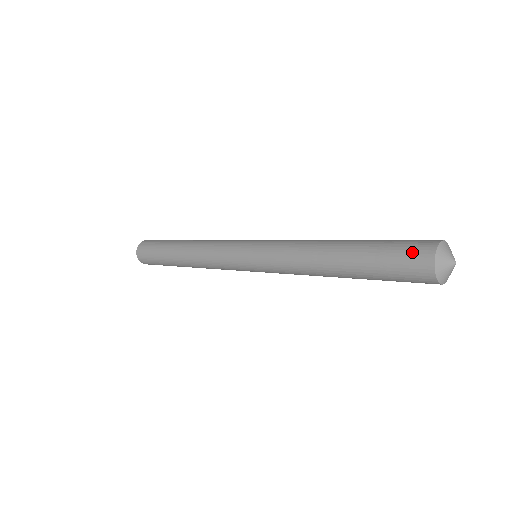
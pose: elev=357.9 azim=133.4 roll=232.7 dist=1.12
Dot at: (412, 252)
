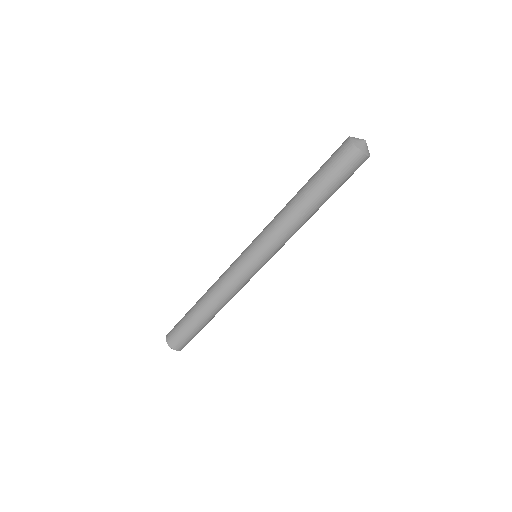
Dot at: occluded
